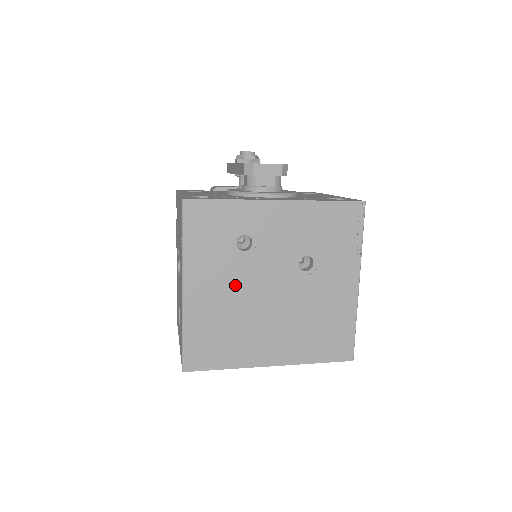
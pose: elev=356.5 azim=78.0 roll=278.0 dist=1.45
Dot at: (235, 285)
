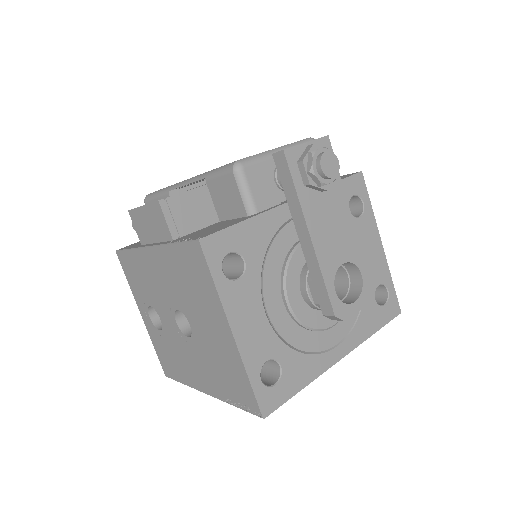
Dot at: occluded
